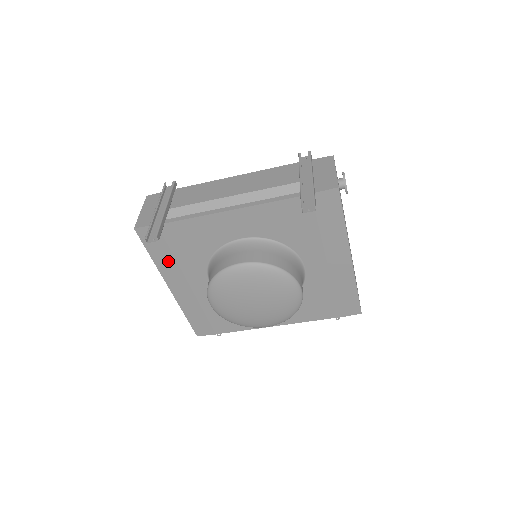
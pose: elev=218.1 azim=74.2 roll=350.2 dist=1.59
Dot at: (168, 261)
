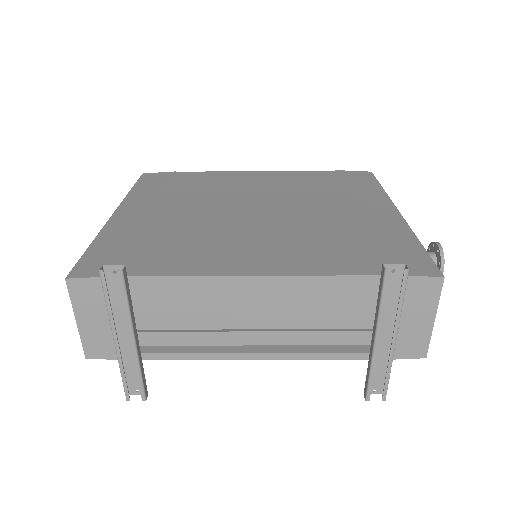
Dot at: occluded
